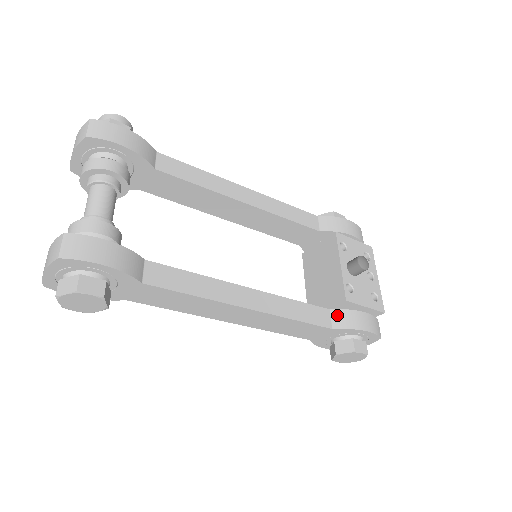
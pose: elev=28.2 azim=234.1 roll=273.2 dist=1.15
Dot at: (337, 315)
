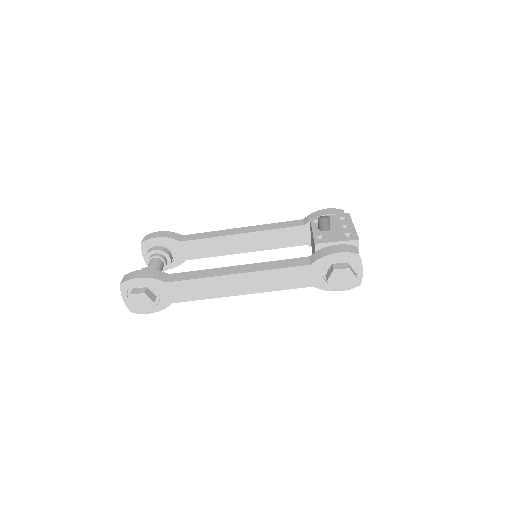
Dot at: (313, 256)
